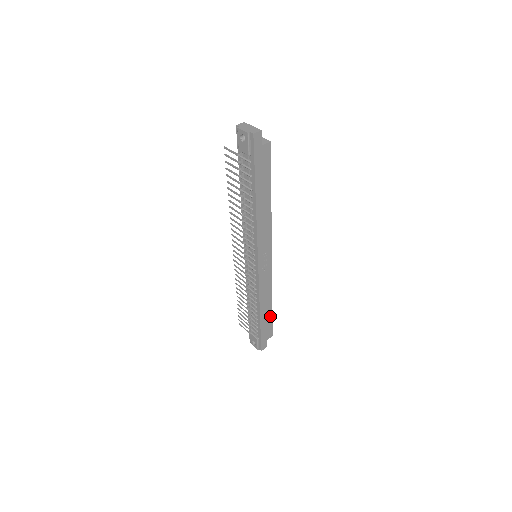
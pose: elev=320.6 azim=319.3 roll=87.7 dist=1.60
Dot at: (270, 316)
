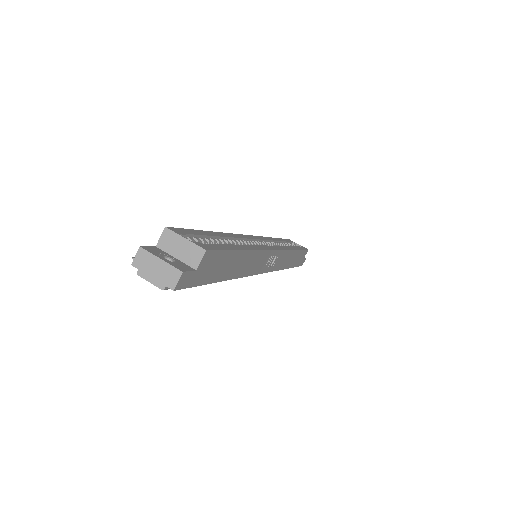
Dot at: (299, 252)
